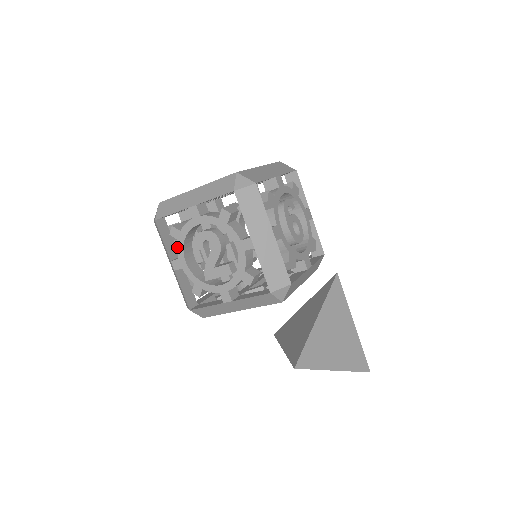
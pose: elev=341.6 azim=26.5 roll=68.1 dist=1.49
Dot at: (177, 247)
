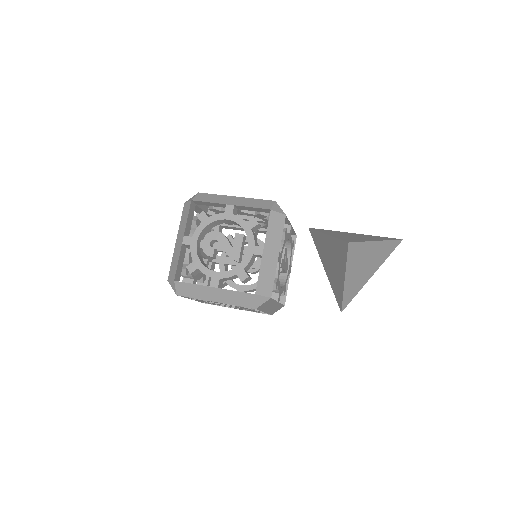
Dot at: occluded
